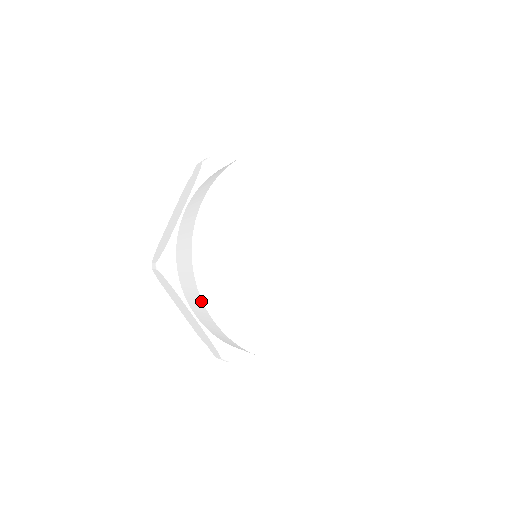
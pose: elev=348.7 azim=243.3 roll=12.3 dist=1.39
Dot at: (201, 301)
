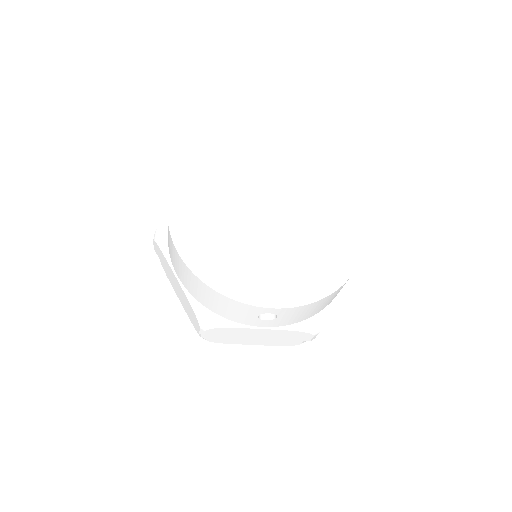
Dot at: (171, 238)
